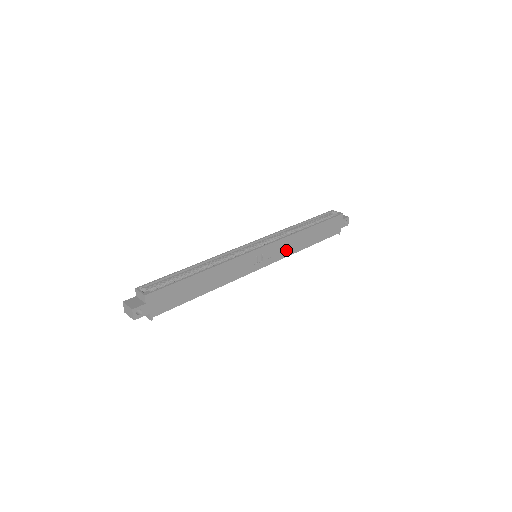
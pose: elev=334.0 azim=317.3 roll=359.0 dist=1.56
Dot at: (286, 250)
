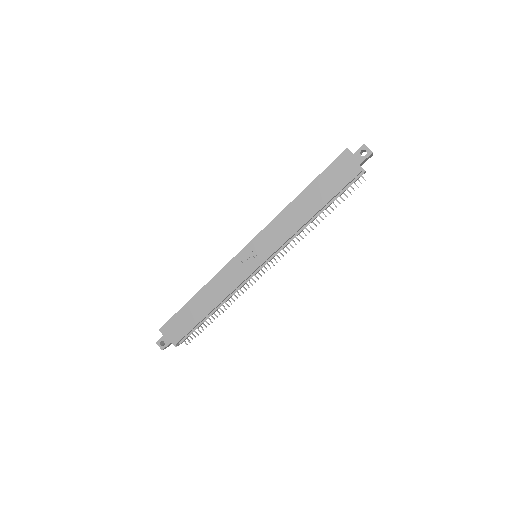
Dot at: (282, 234)
